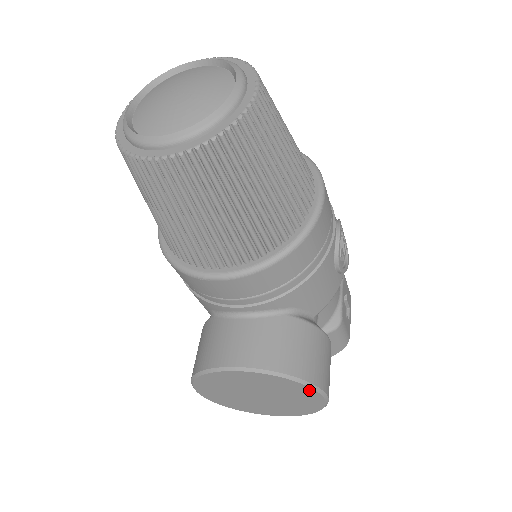
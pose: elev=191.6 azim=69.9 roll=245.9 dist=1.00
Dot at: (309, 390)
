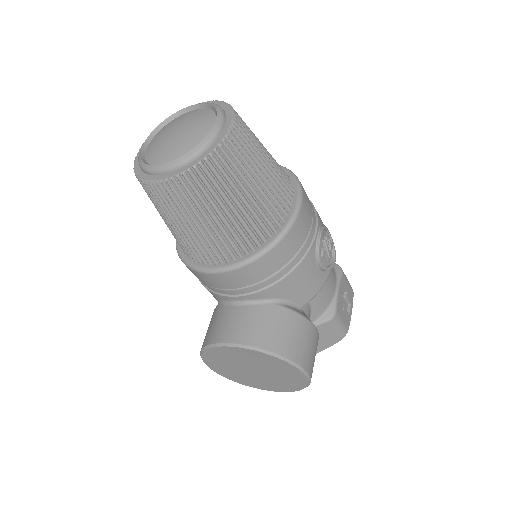
Dot at: (289, 366)
